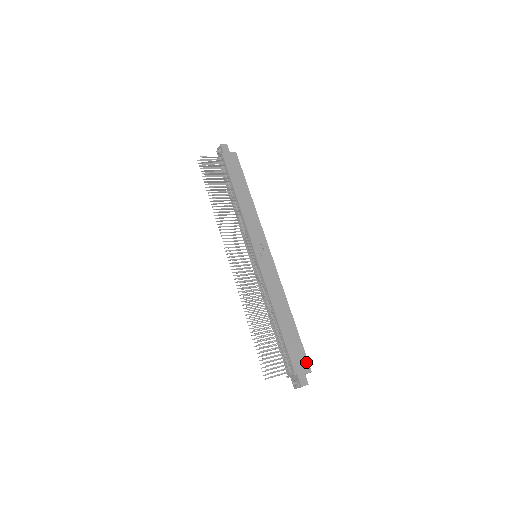
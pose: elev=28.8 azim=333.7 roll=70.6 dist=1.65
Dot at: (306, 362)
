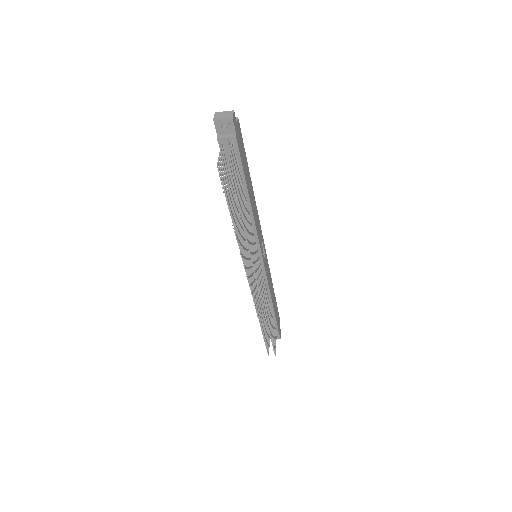
Dot at: (279, 318)
